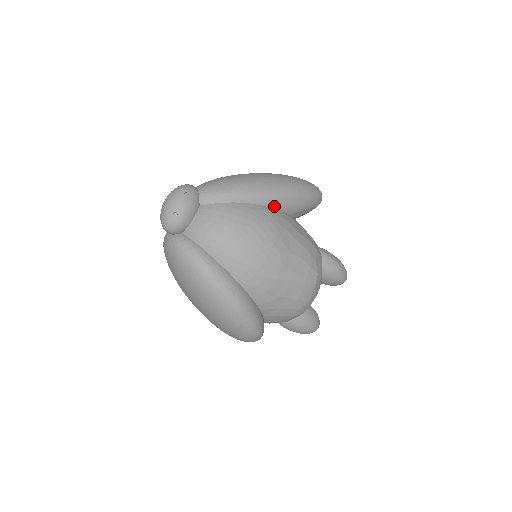
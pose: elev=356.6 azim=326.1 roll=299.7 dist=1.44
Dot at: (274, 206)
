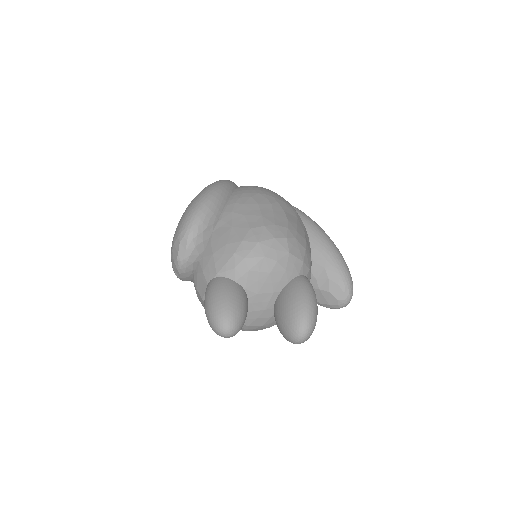
Dot at: (305, 223)
